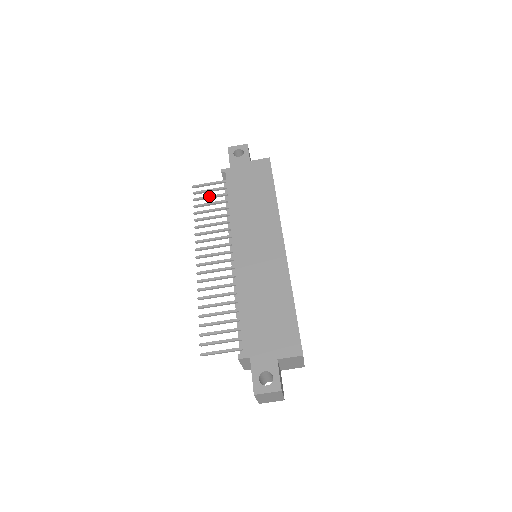
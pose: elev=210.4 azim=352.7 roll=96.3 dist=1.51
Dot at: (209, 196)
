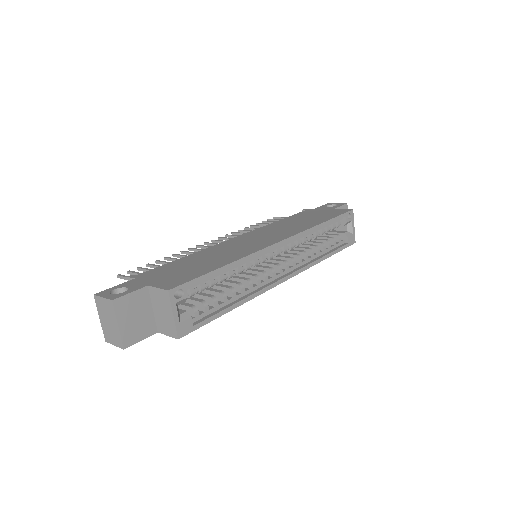
Dot at: (275, 221)
